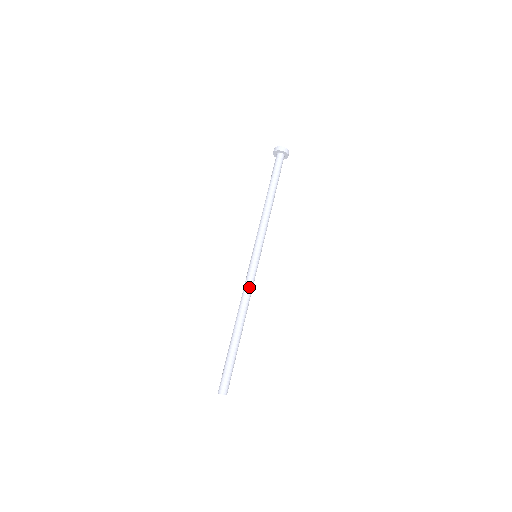
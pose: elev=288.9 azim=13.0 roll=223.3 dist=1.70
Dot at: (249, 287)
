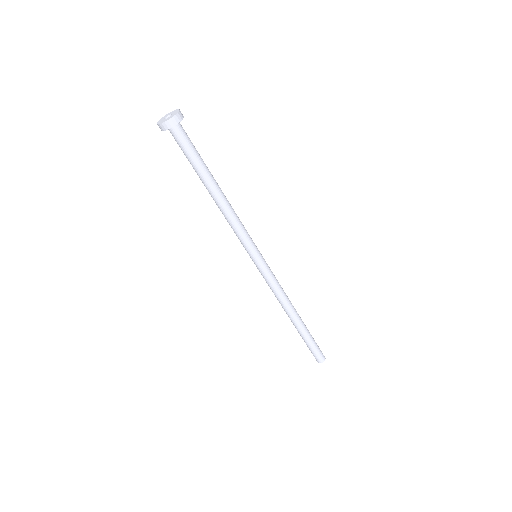
Dot at: (274, 289)
